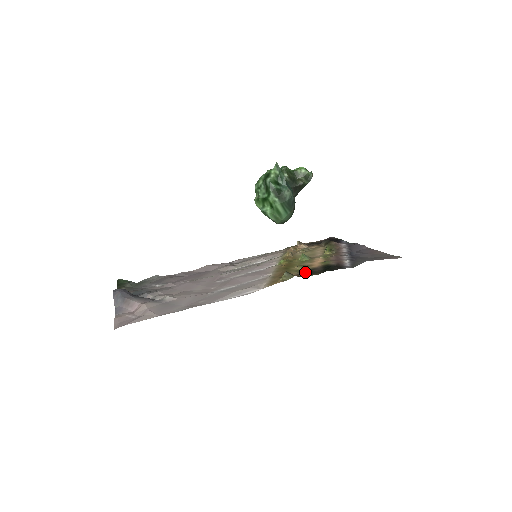
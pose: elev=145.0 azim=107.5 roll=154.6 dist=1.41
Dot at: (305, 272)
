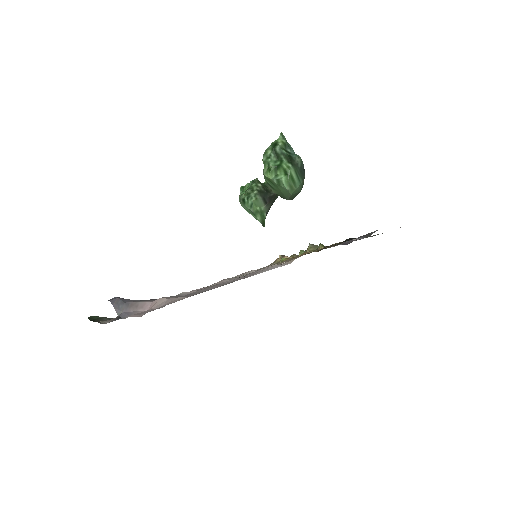
Dot at: (323, 248)
